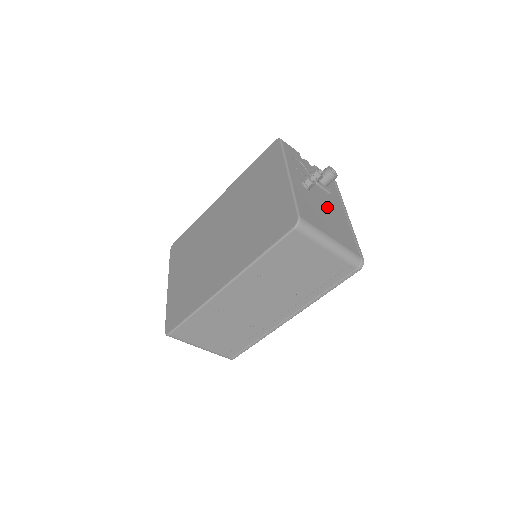
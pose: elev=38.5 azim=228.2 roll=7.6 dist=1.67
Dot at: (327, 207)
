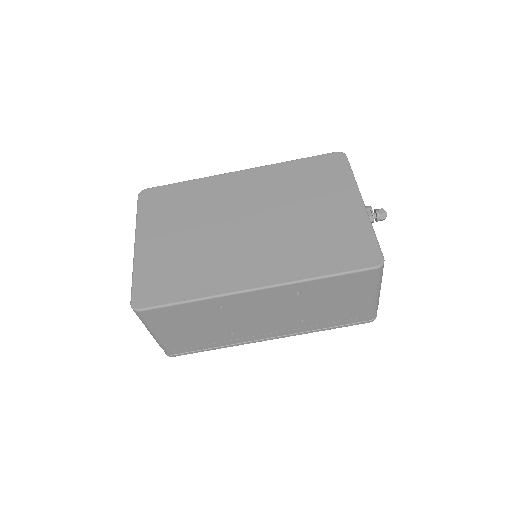
Dot at: occluded
